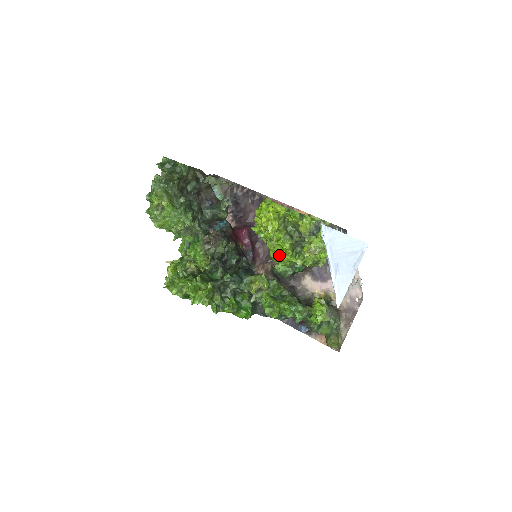
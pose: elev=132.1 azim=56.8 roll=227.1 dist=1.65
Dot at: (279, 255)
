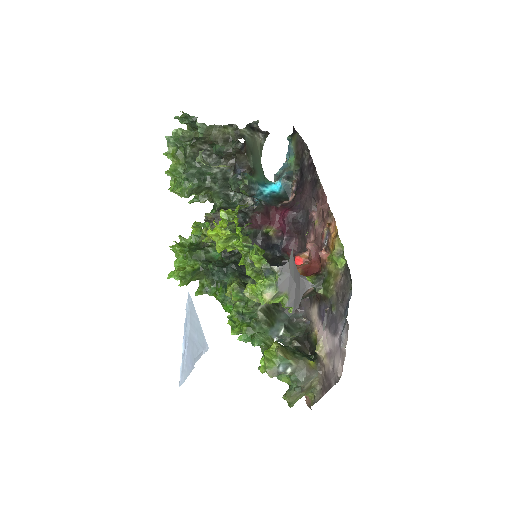
Dot at: occluded
